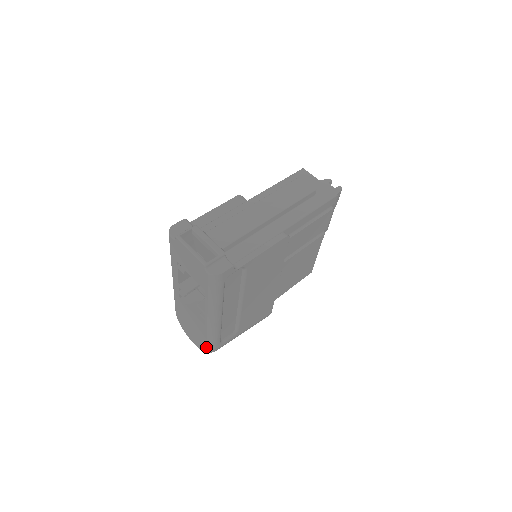
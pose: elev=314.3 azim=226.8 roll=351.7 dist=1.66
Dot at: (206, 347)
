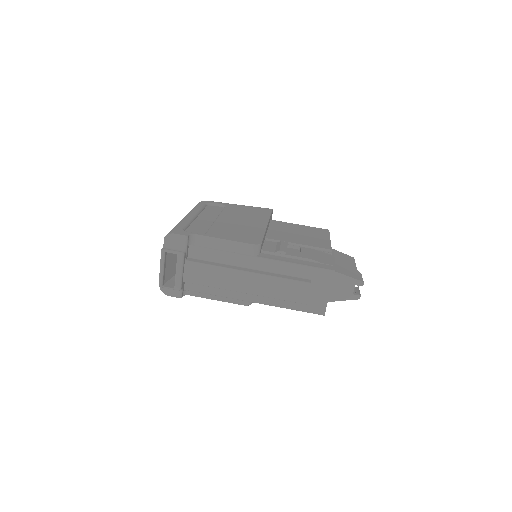
Dot at: occluded
